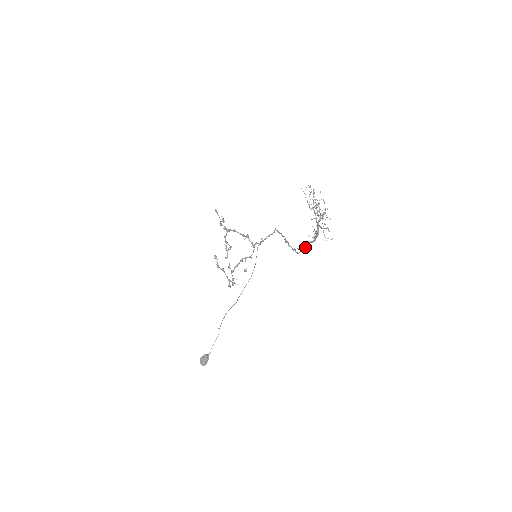
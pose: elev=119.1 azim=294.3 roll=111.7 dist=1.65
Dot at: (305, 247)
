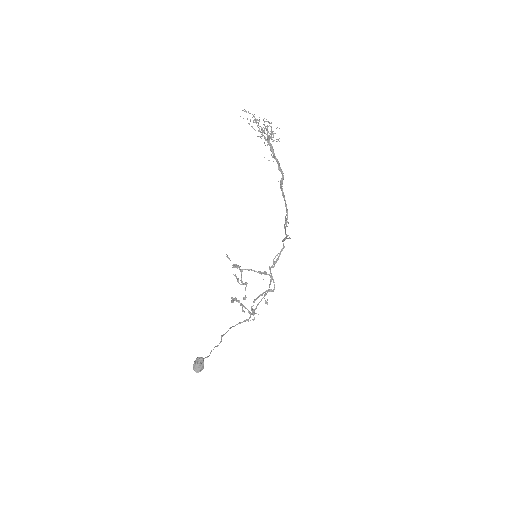
Dot at: (284, 198)
